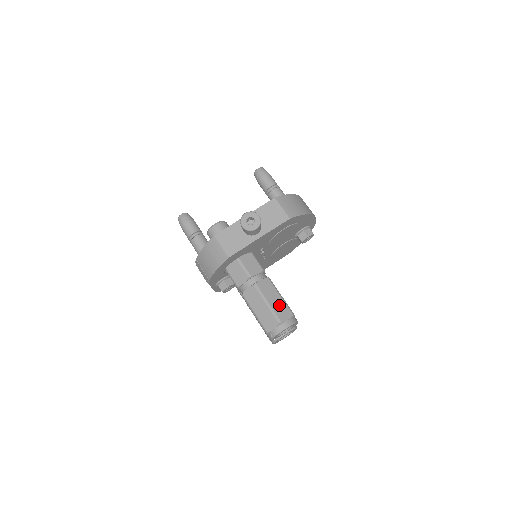
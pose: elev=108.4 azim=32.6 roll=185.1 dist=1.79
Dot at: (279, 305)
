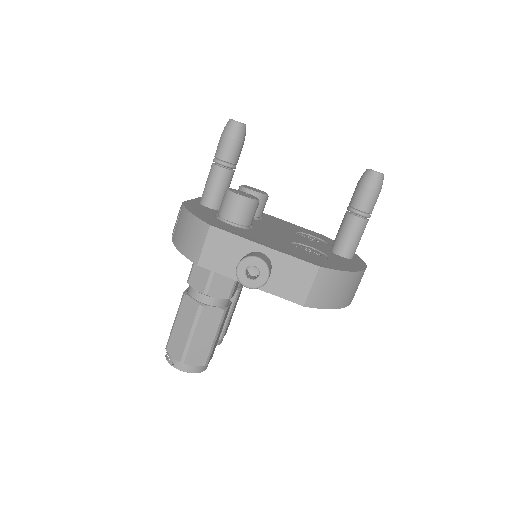
Dot at: (202, 346)
